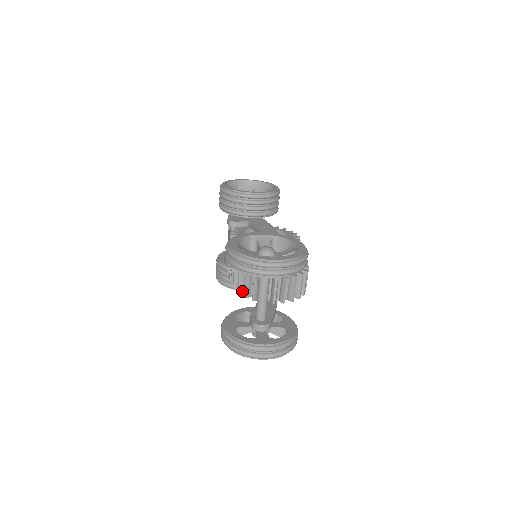
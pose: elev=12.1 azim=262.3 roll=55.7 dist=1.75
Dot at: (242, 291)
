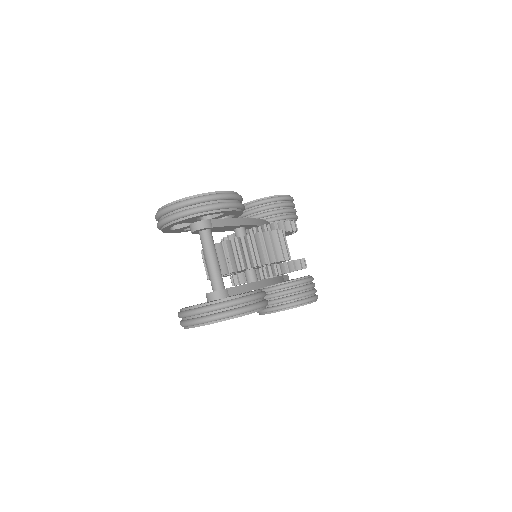
Dot at: occluded
